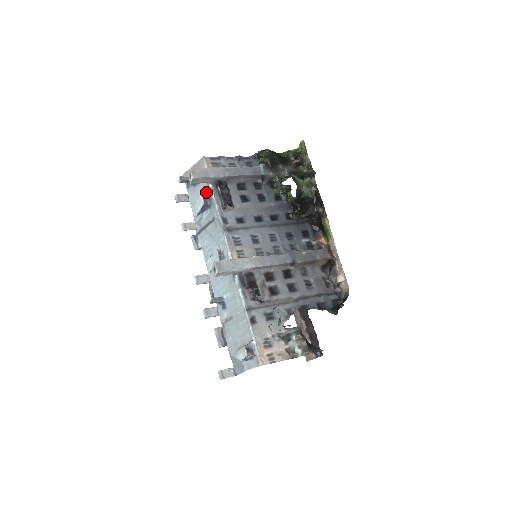
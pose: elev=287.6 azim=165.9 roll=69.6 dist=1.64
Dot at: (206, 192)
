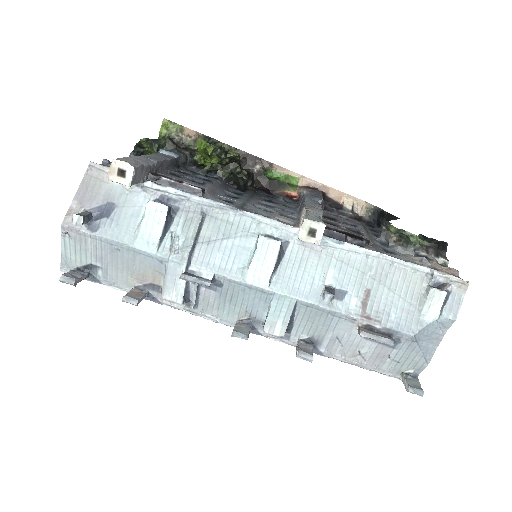
Dot at: (148, 199)
